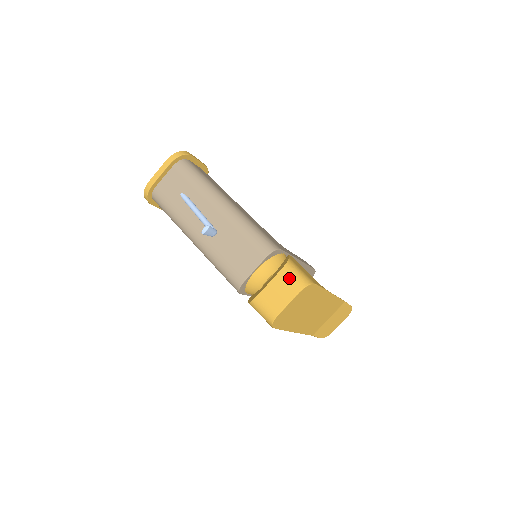
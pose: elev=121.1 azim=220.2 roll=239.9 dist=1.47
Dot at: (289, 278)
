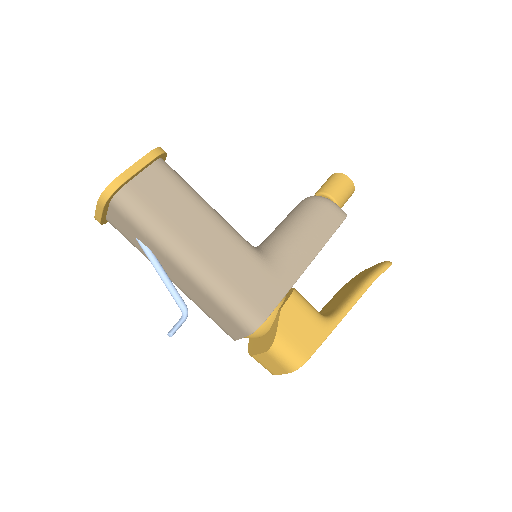
Dot at: (277, 360)
